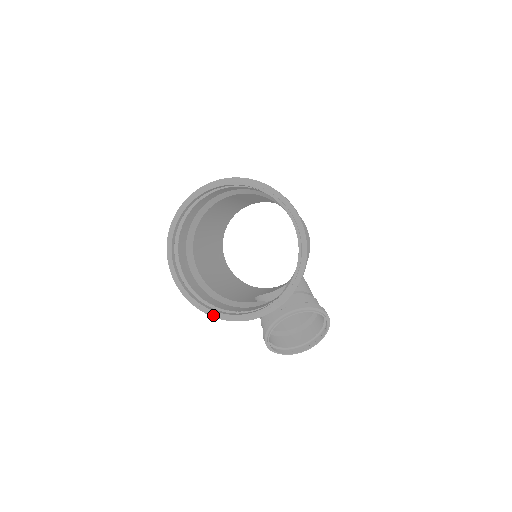
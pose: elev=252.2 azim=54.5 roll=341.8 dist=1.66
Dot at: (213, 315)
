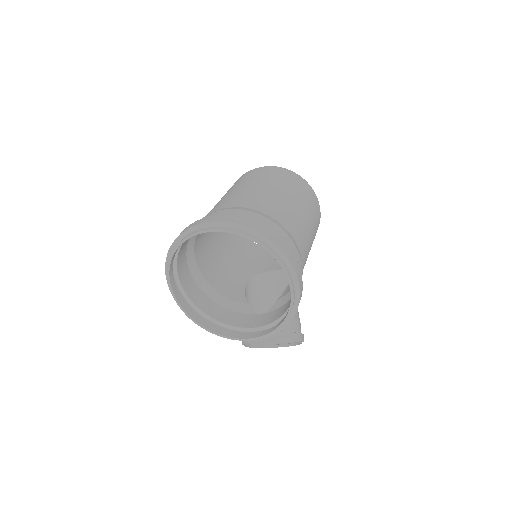
Dot at: occluded
